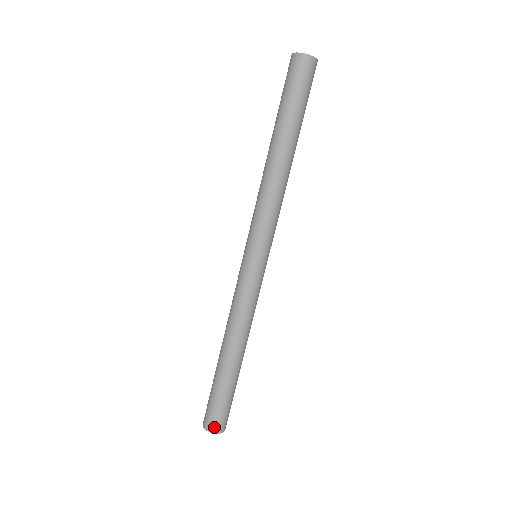
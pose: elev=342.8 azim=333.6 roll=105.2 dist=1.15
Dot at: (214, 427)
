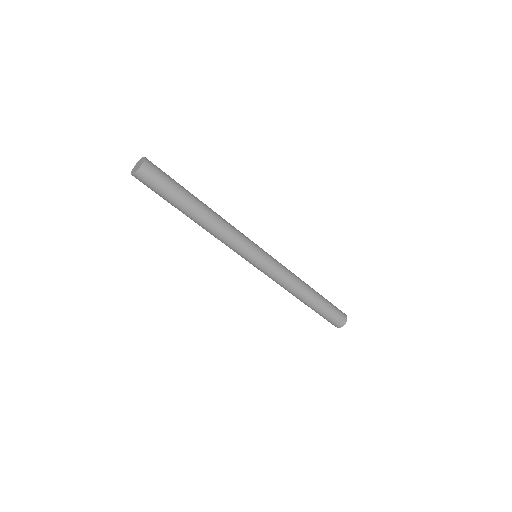
Dot at: (336, 326)
